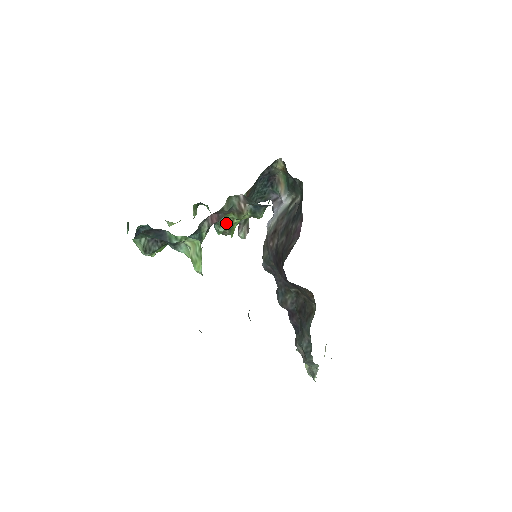
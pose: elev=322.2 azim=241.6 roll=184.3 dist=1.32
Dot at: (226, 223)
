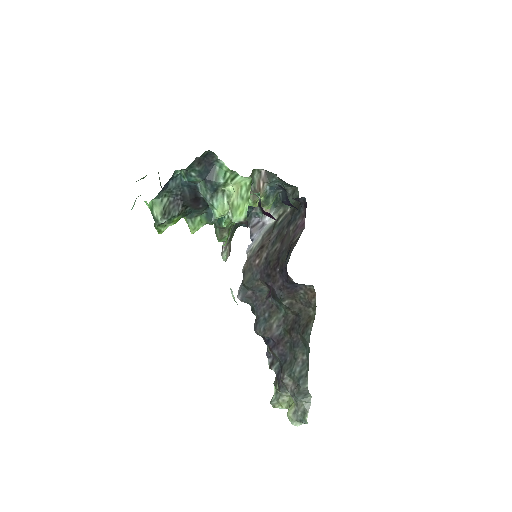
Dot at: occluded
